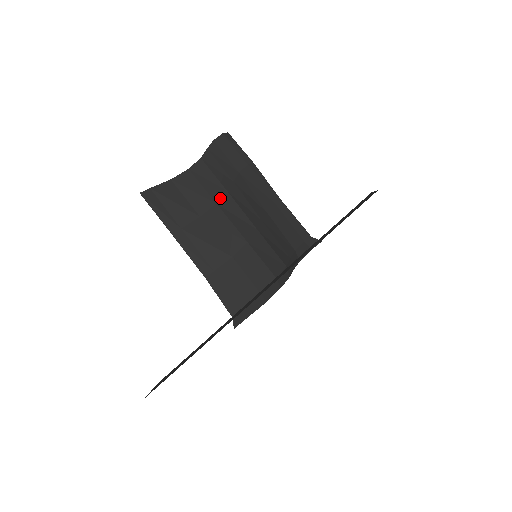
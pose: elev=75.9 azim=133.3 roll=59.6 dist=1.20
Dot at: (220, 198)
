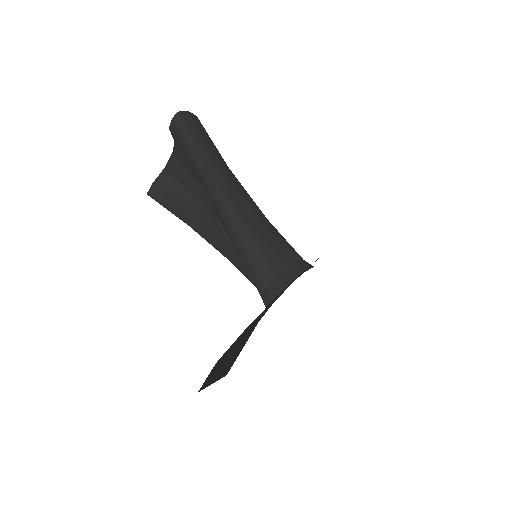
Dot at: occluded
